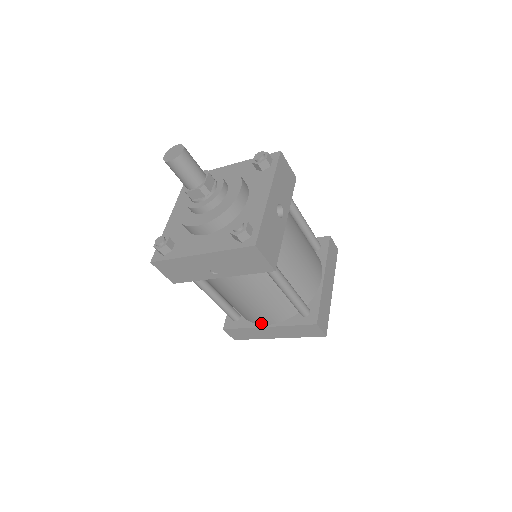
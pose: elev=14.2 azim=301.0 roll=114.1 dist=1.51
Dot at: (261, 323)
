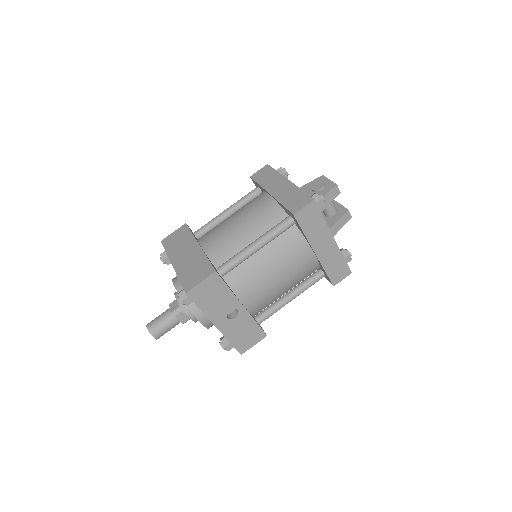
Dot at: occluded
